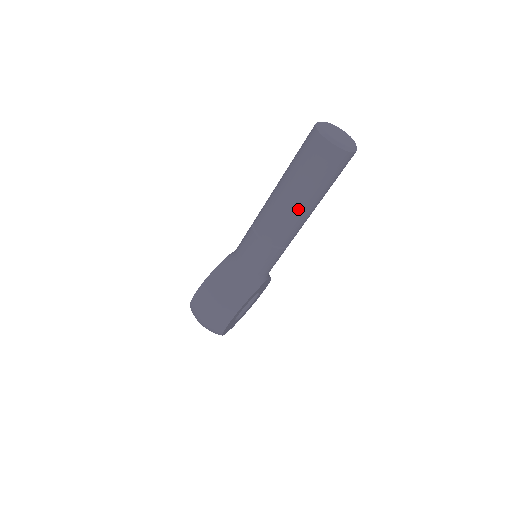
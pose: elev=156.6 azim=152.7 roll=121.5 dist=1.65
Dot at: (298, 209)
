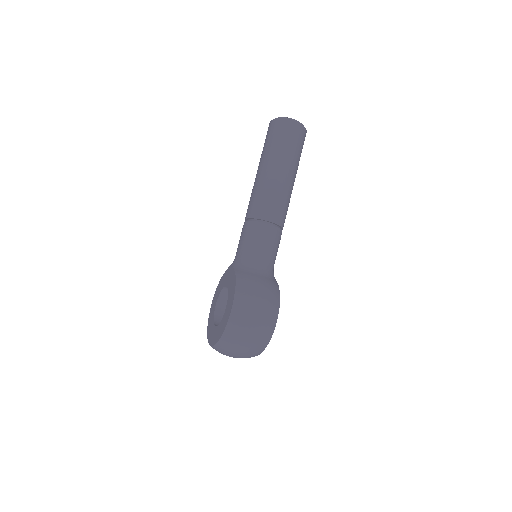
Dot at: (289, 184)
